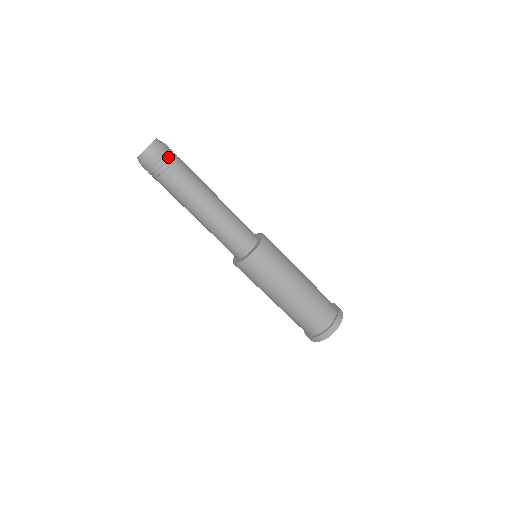
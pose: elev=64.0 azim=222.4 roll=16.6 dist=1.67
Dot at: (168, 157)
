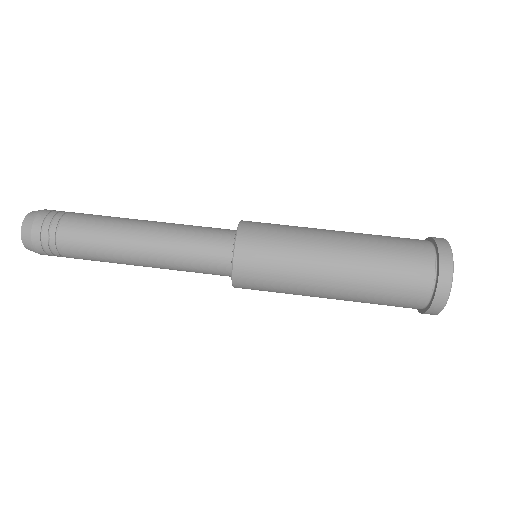
Dot at: occluded
